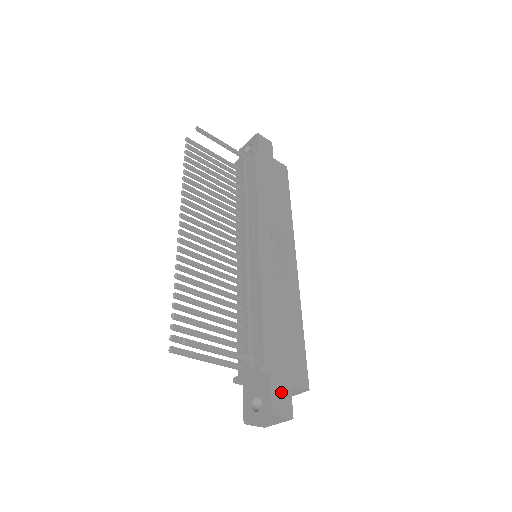
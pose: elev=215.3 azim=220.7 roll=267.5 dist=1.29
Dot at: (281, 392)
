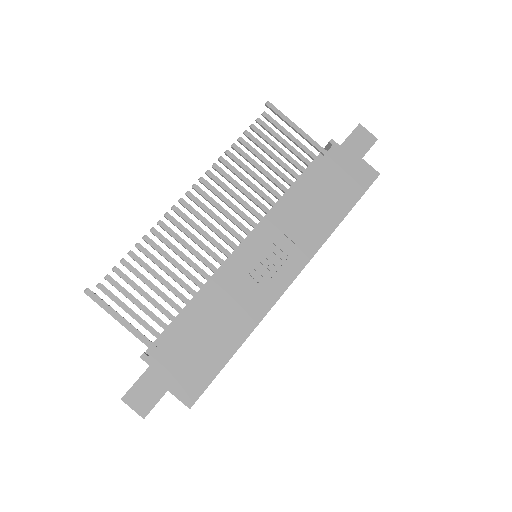
Dot at: (150, 388)
